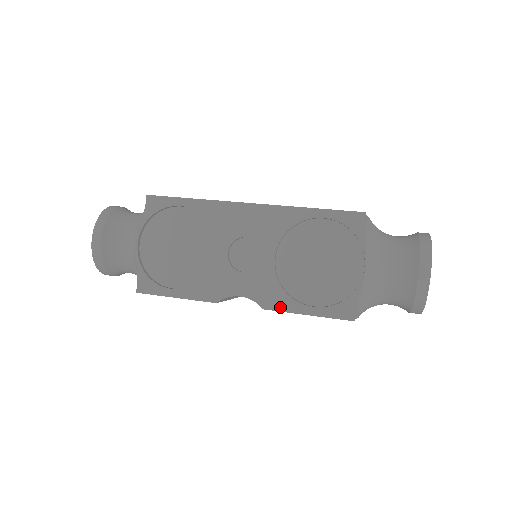
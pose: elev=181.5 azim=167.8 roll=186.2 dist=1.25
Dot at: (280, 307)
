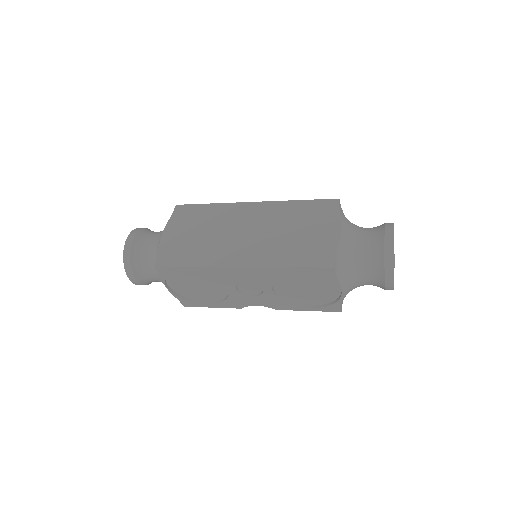
Dot at: (287, 309)
